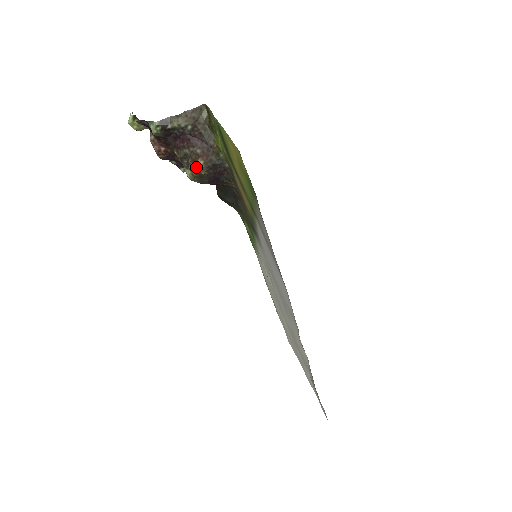
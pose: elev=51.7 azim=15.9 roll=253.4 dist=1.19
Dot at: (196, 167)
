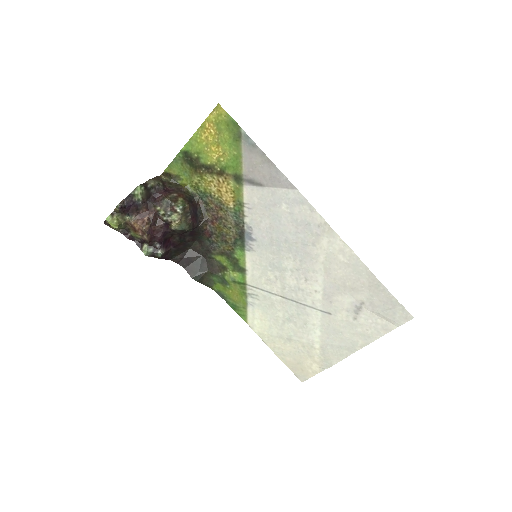
Dot at: (180, 203)
